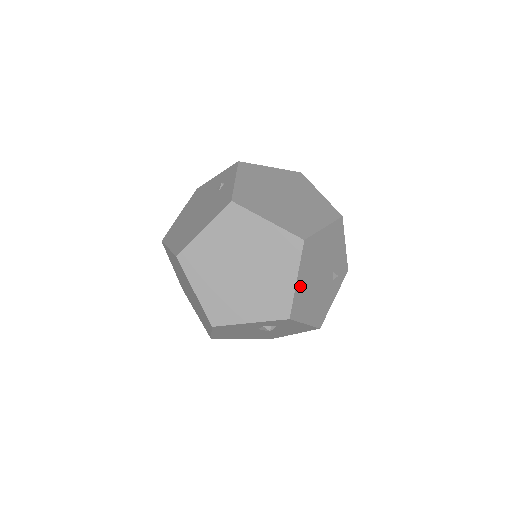
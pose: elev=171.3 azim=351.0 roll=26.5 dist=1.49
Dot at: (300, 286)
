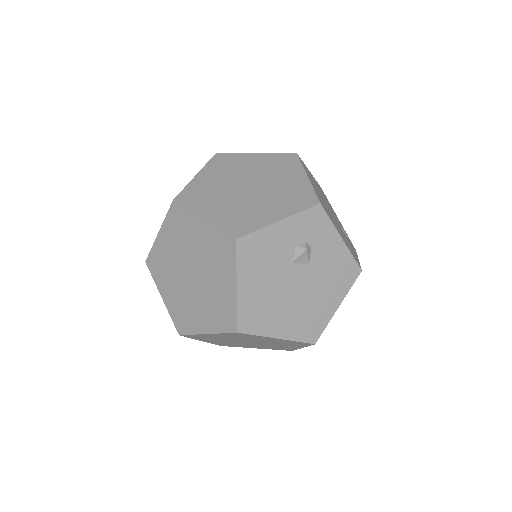
Dot at: (314, 188)
